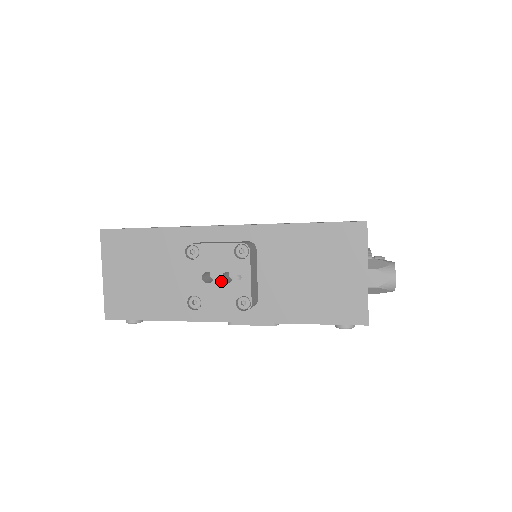
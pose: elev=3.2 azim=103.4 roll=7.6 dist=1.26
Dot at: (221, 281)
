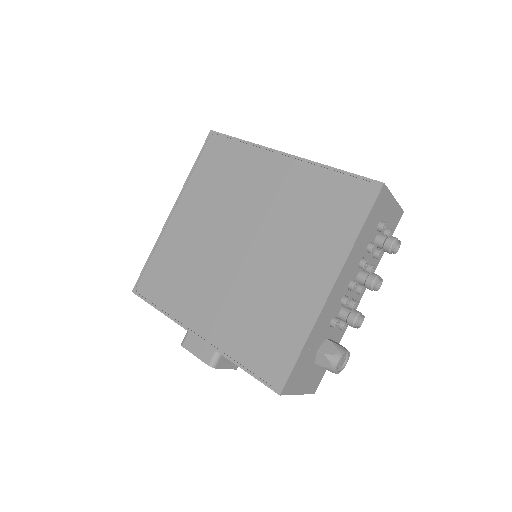
Dot at: occluded
